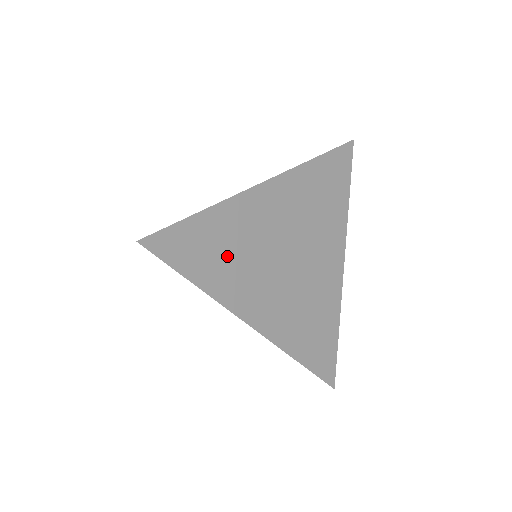
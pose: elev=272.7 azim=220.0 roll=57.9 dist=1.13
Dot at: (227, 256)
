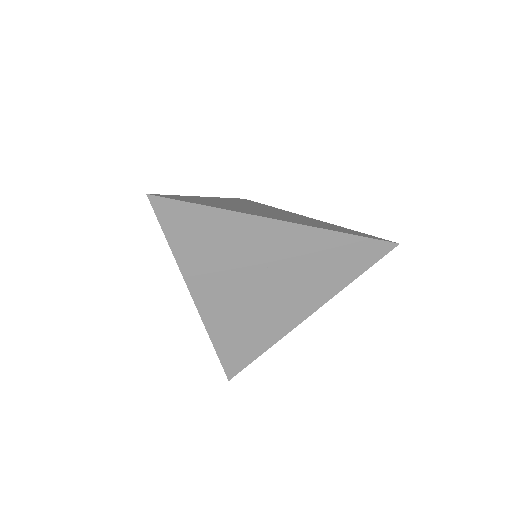
Dot at: (219, 205)
